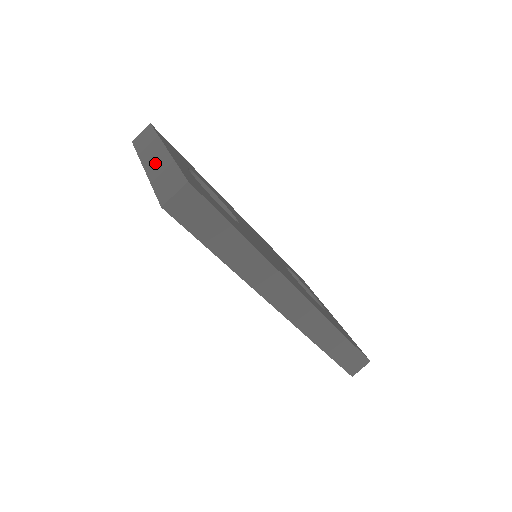
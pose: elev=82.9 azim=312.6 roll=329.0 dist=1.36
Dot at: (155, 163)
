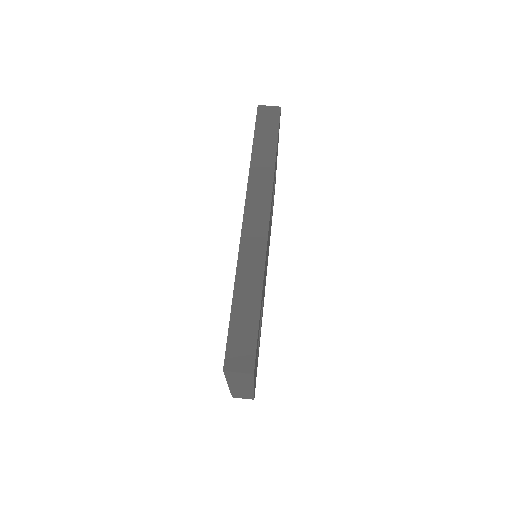
Dot at: occluded
